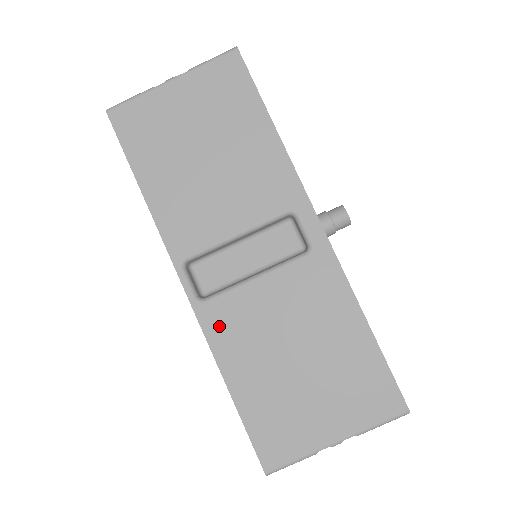
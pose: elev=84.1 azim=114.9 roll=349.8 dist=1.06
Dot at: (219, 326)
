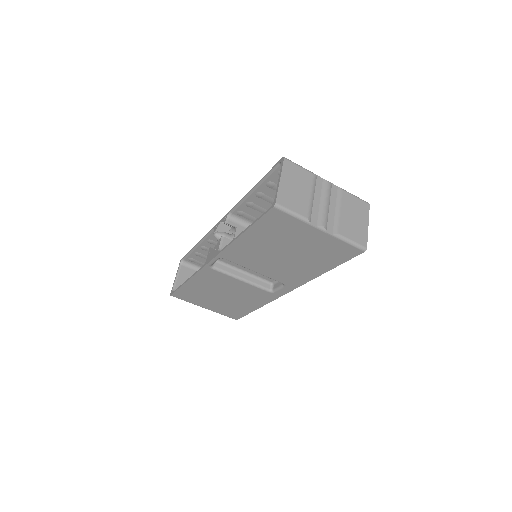
Dot at: (208, 275)
